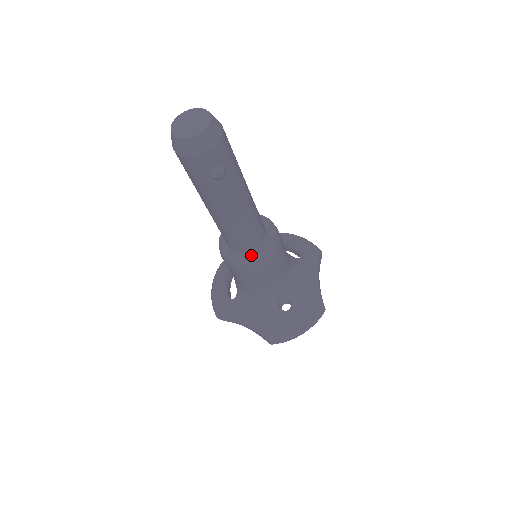
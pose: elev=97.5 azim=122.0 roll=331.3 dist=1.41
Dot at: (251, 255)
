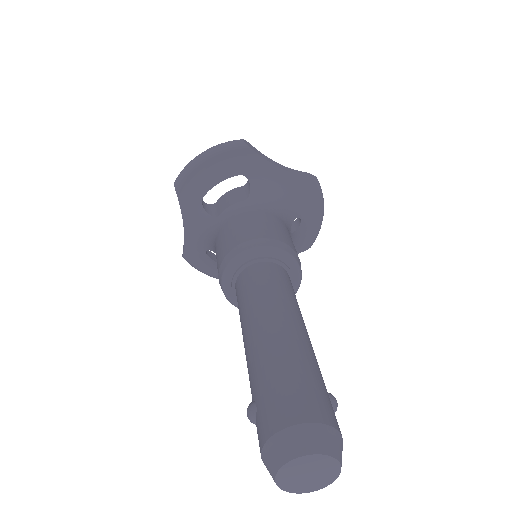
Dot at: occluded
